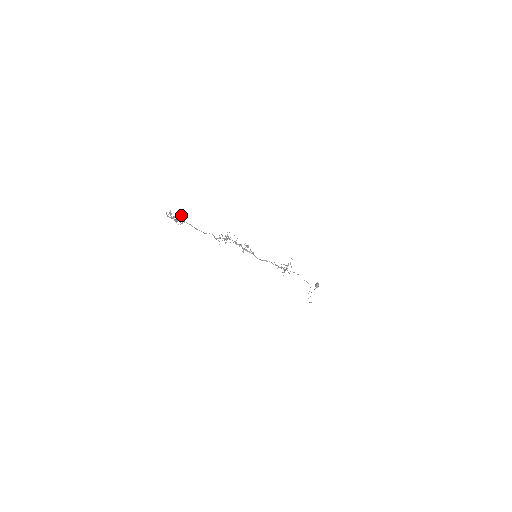
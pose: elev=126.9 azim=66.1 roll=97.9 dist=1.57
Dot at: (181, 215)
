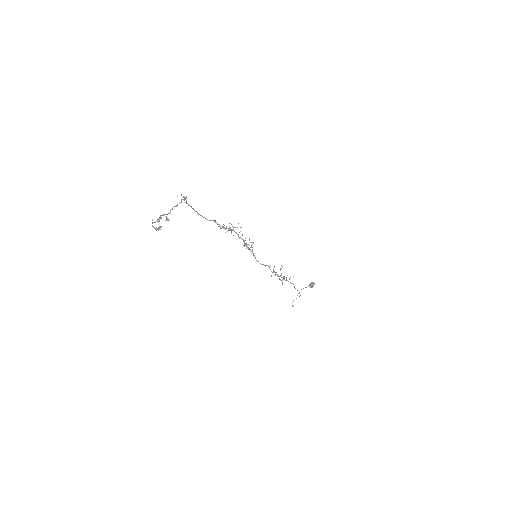
Dot at: (183, 199)
